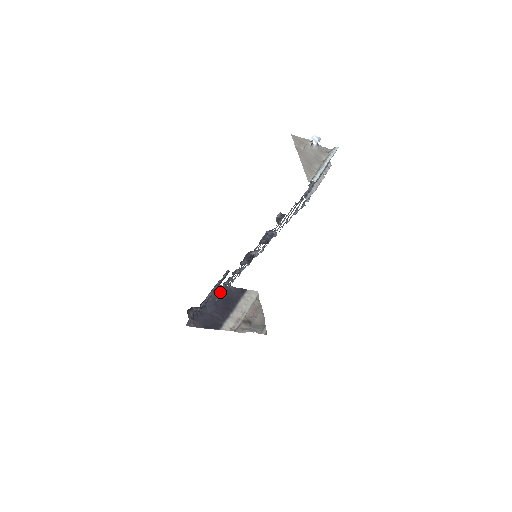
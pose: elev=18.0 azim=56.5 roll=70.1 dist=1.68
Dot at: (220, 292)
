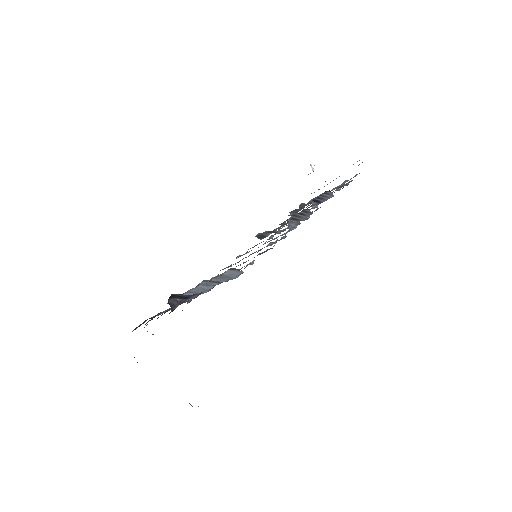
Dot at: occluded
